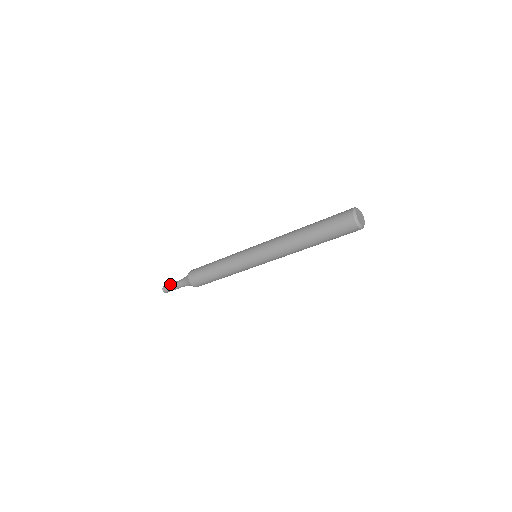
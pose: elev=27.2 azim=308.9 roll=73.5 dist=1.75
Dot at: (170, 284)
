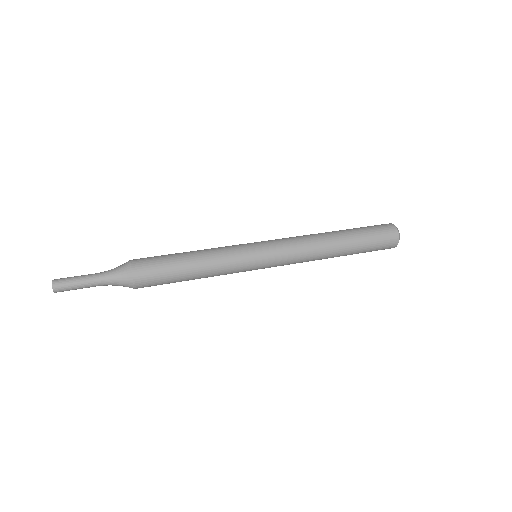
Dot at: (74, 278)
